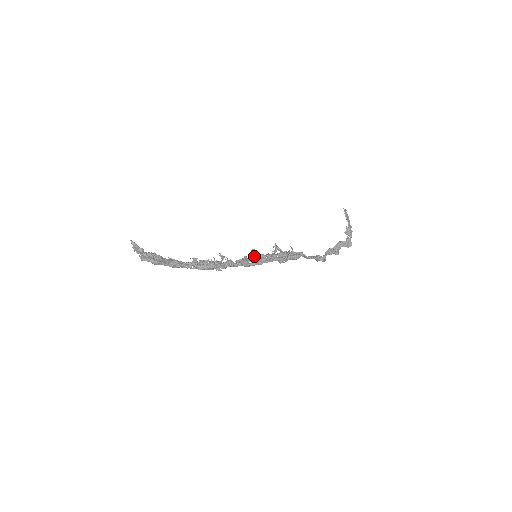
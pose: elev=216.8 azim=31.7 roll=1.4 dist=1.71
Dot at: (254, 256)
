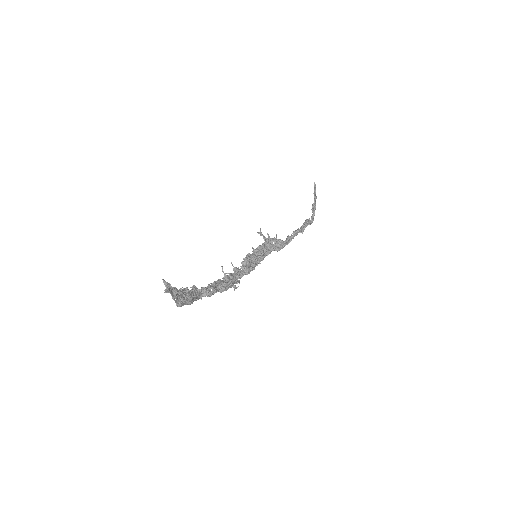
Dot at: (255, 257)
